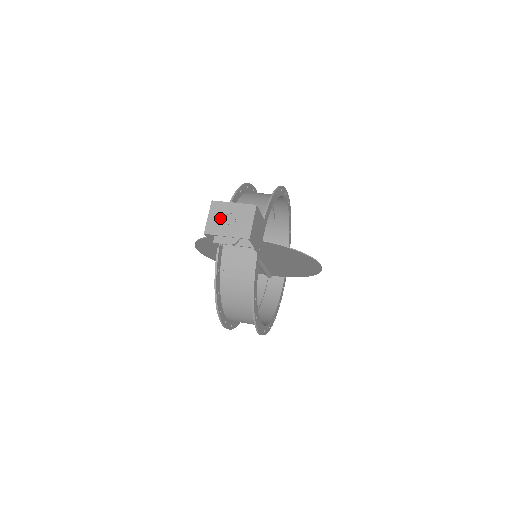
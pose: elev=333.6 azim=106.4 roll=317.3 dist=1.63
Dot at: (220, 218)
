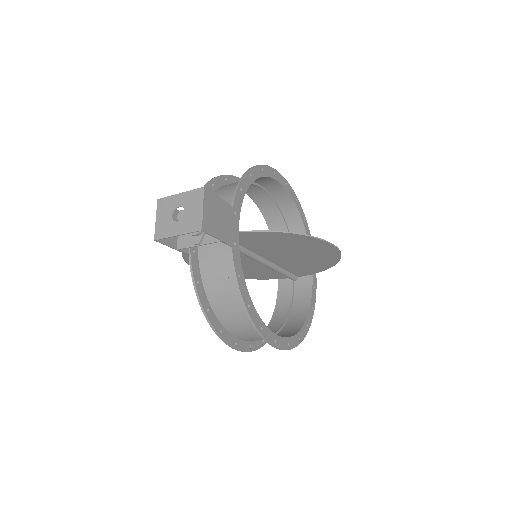
Dot at: (168, 216)
